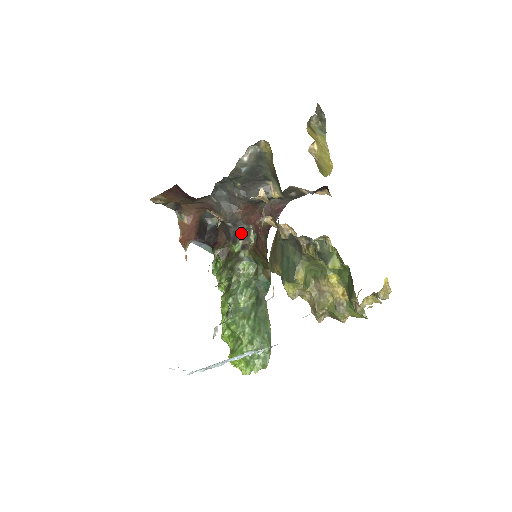
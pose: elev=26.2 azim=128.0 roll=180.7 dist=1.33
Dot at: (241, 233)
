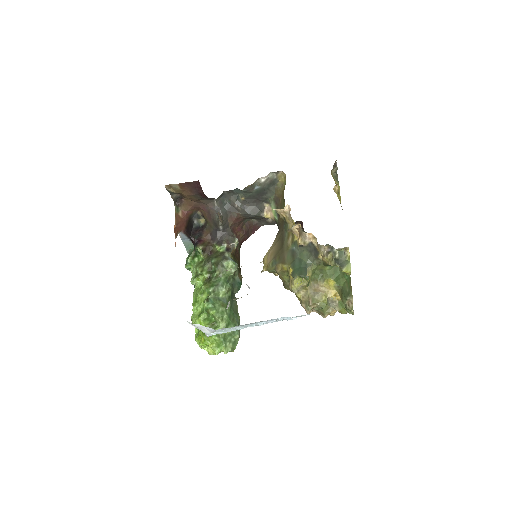
Dot at: (227, 238)
